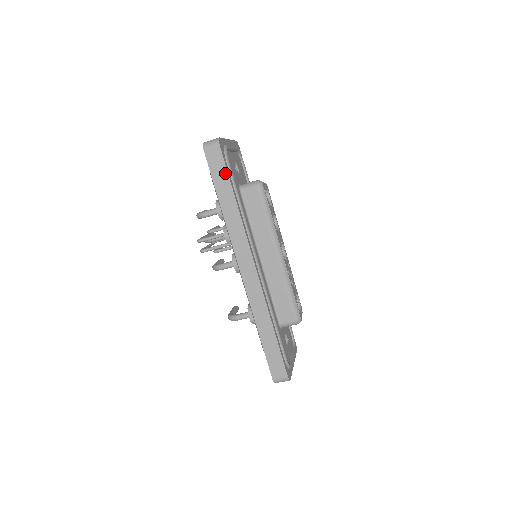
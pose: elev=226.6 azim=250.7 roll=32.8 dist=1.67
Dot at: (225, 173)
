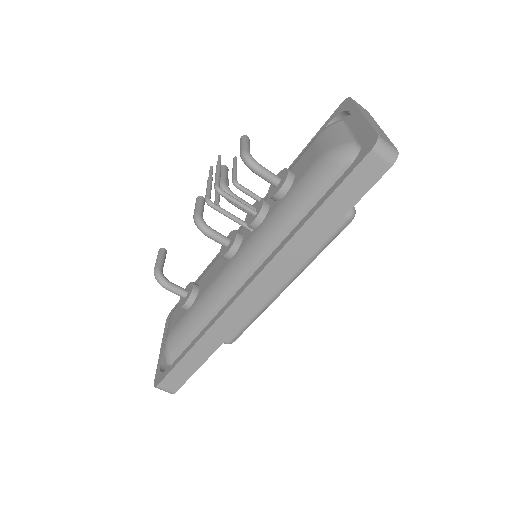
Dot at: (356, 198)
